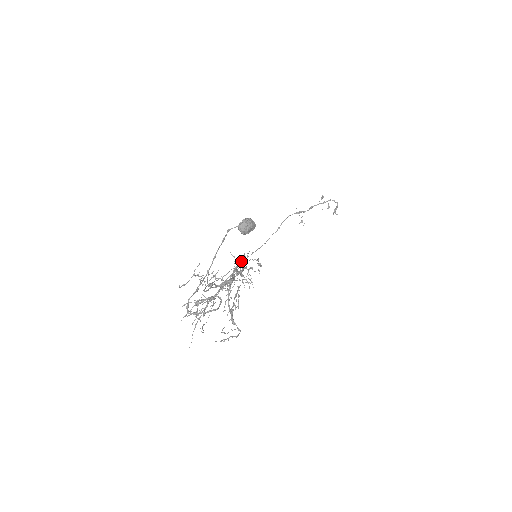
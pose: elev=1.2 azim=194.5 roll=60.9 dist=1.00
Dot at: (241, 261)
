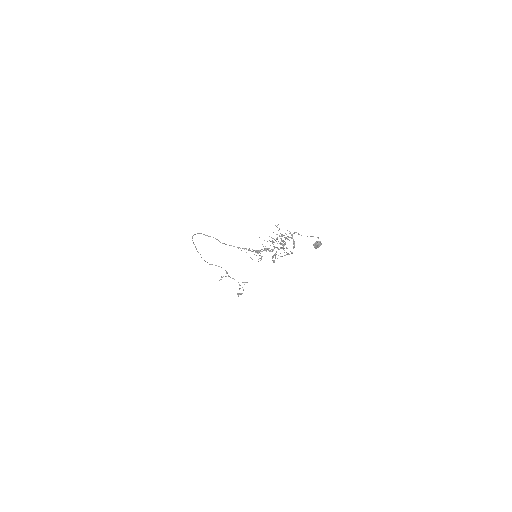
Dot at: (267, 249)
